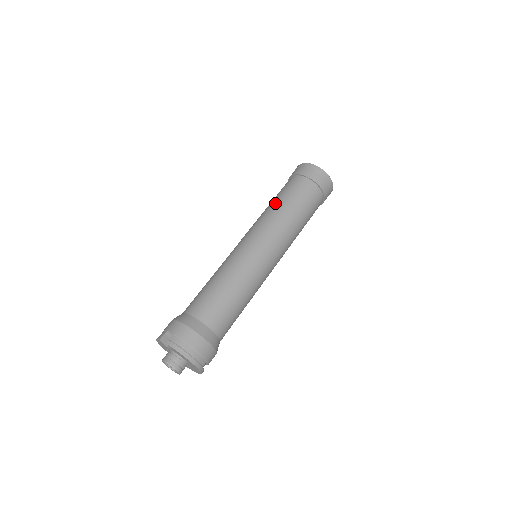
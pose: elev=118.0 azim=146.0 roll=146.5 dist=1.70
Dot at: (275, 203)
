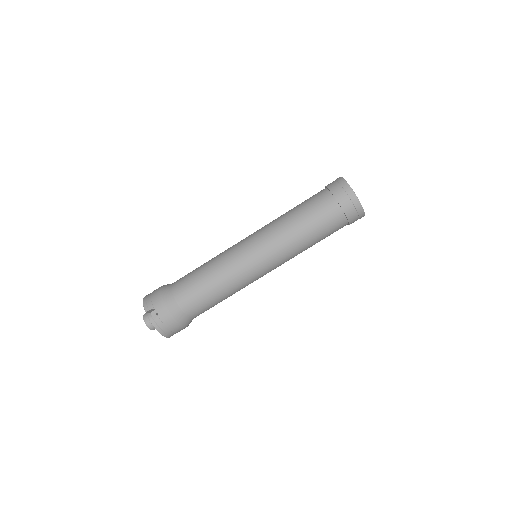
Dot at: (298, 224)
